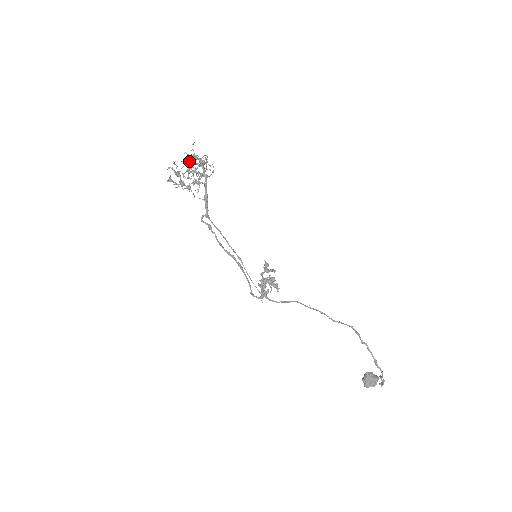
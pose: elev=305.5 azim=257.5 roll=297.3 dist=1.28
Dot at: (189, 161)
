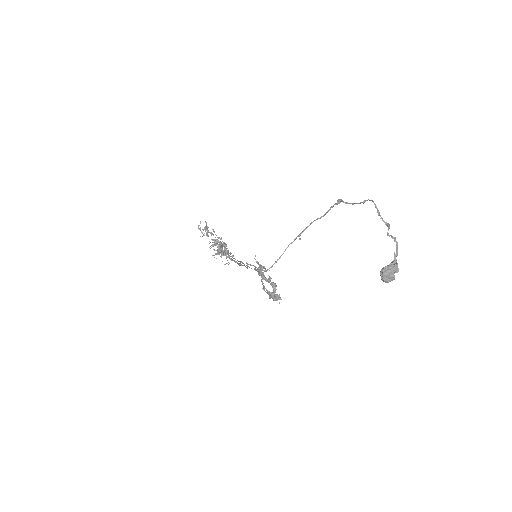
Dot at: occluded
